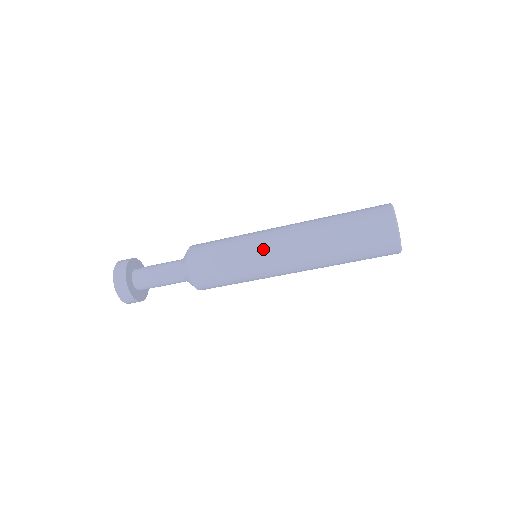
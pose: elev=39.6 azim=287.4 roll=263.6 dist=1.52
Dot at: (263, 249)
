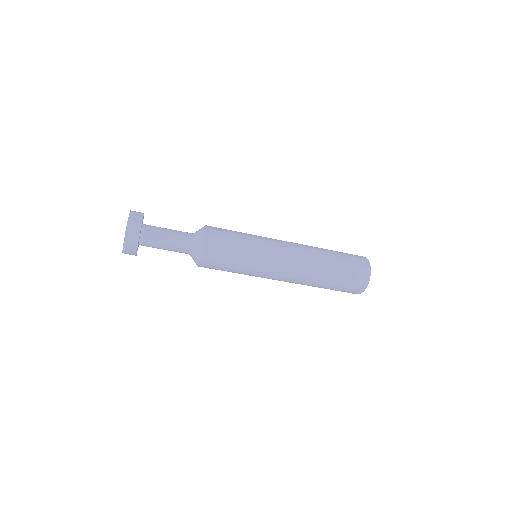
Dot at: (274, 247)
